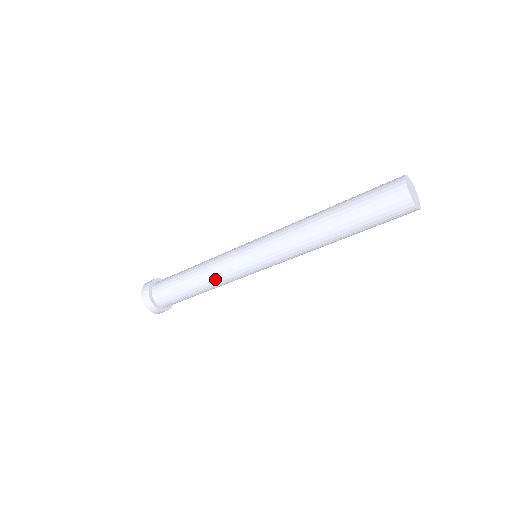
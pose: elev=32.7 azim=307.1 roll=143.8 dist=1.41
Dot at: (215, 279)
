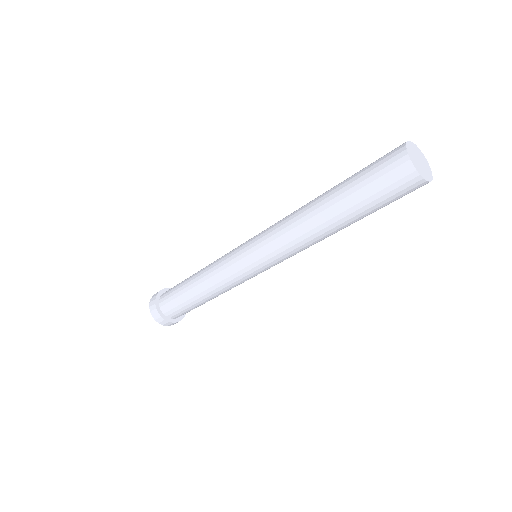
Dot at: (210, 272)
